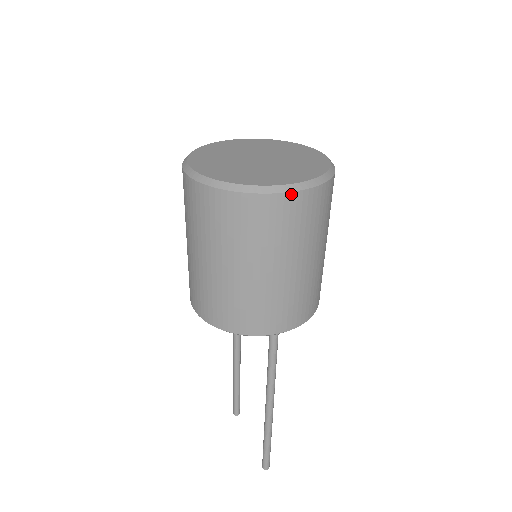
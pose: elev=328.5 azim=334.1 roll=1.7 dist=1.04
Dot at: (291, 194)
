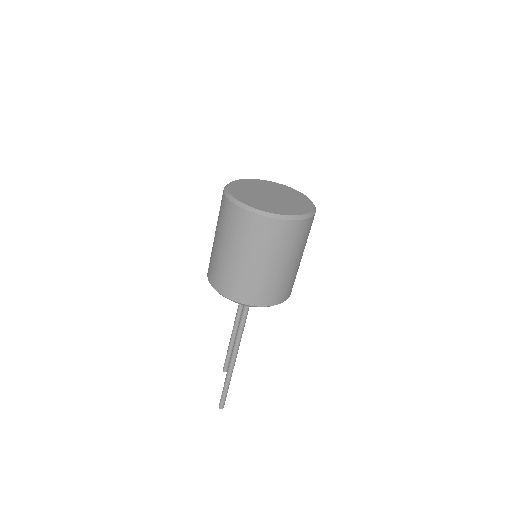
Dot at: (267, 218)
